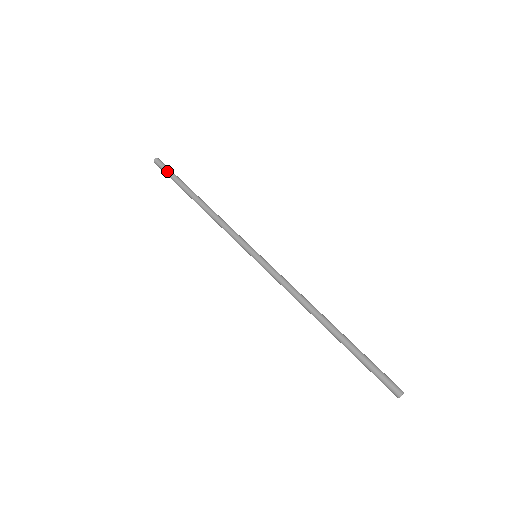
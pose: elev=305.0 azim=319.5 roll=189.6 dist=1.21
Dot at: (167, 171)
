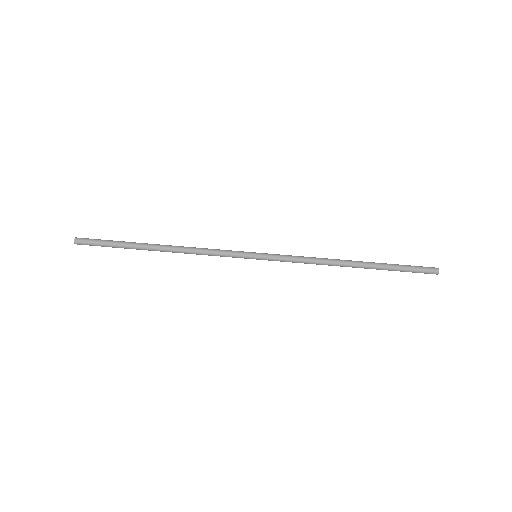
Dot at: occluded
